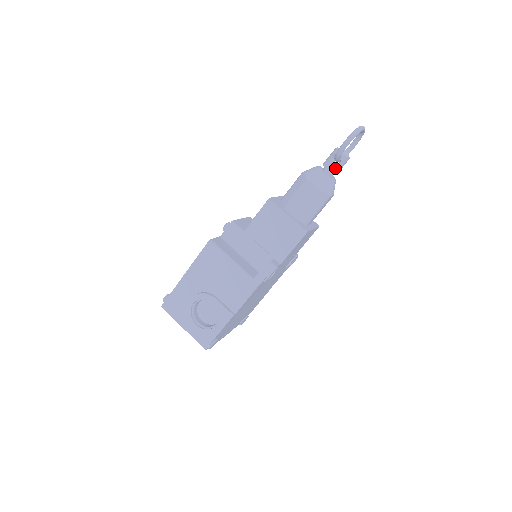
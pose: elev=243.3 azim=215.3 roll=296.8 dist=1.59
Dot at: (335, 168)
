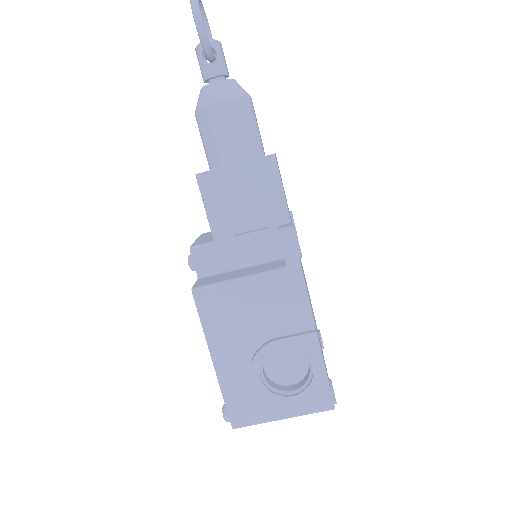
Dot at: (219, 66)
